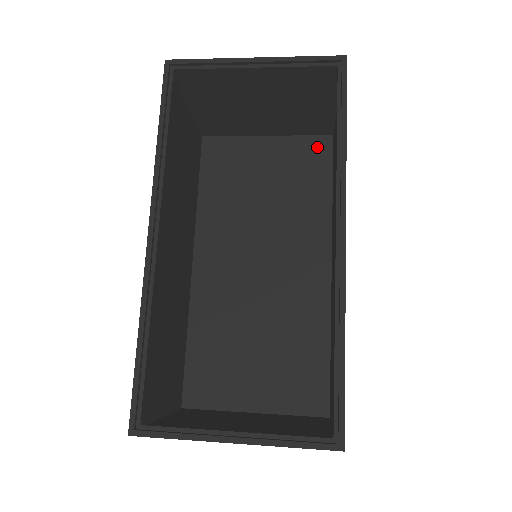
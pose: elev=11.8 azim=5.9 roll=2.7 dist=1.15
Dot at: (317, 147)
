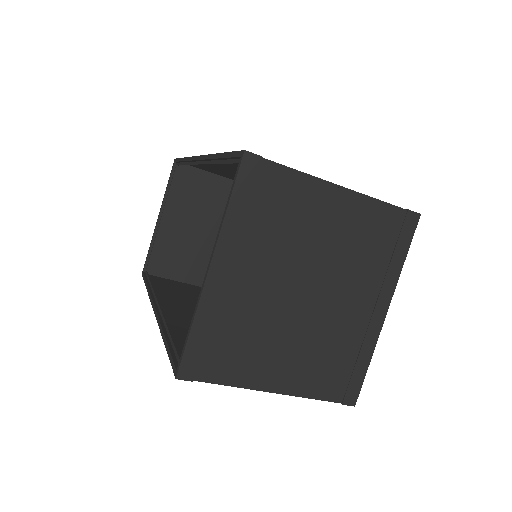
Dot at: occluded
